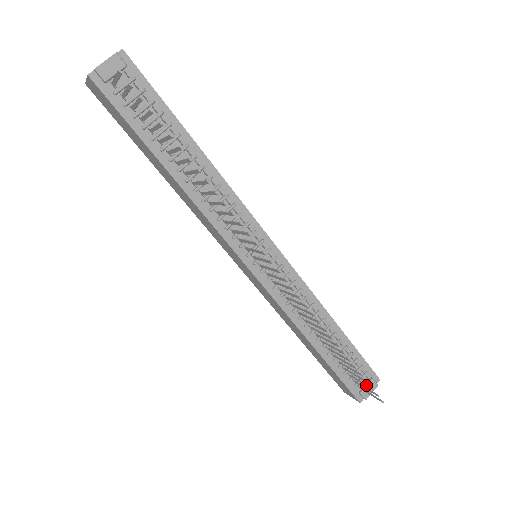
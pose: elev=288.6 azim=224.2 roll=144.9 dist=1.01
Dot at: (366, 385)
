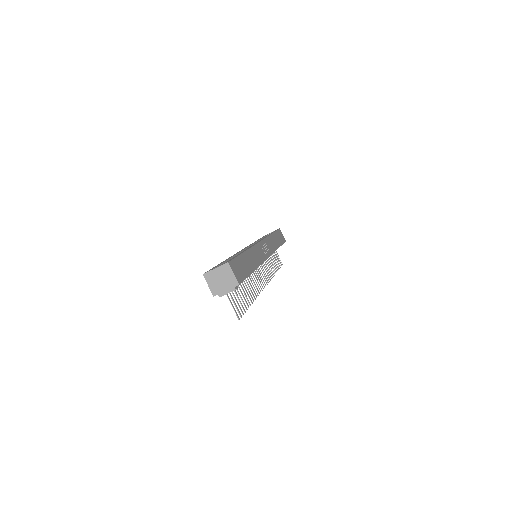
Dot at: (279, 263)
